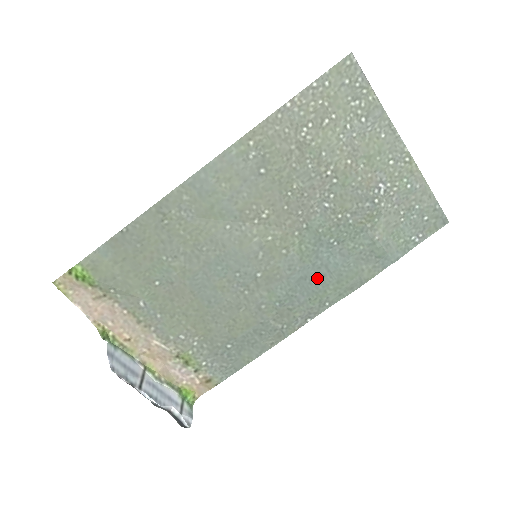
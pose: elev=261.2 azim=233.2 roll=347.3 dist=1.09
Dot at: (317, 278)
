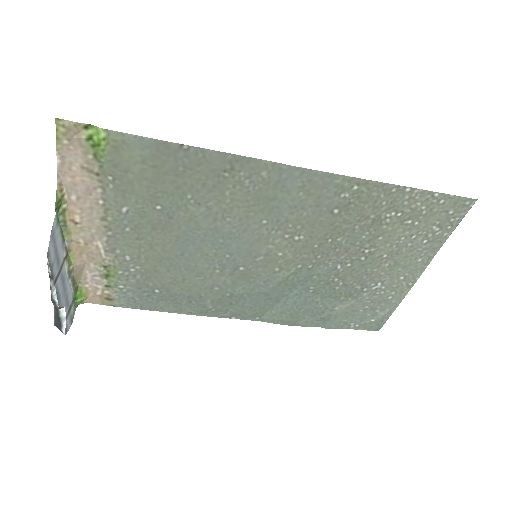
Dot at: (273, 300)
